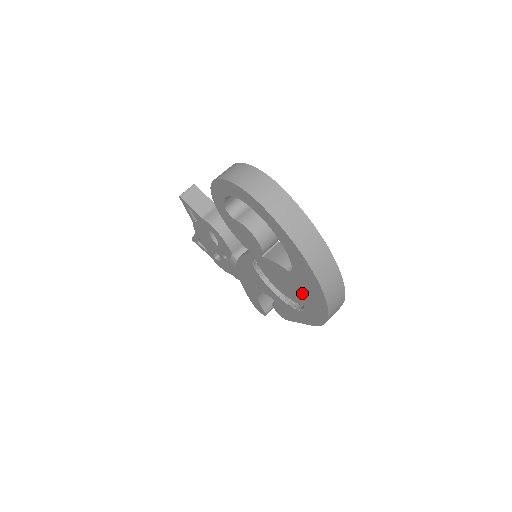
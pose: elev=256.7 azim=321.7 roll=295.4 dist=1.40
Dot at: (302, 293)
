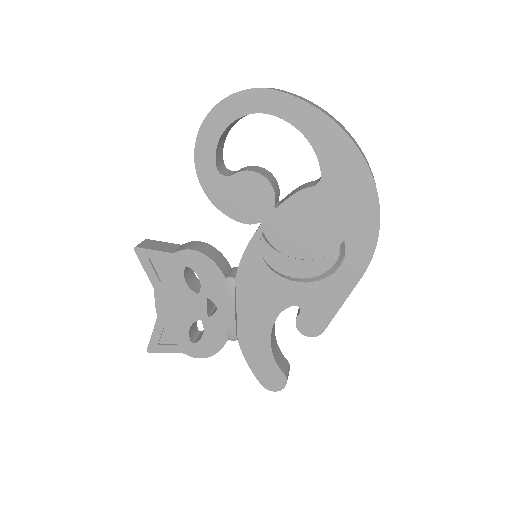
Dot at: (339, 210)
